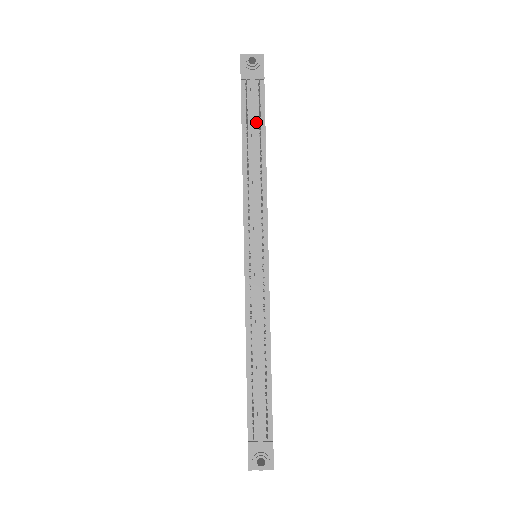
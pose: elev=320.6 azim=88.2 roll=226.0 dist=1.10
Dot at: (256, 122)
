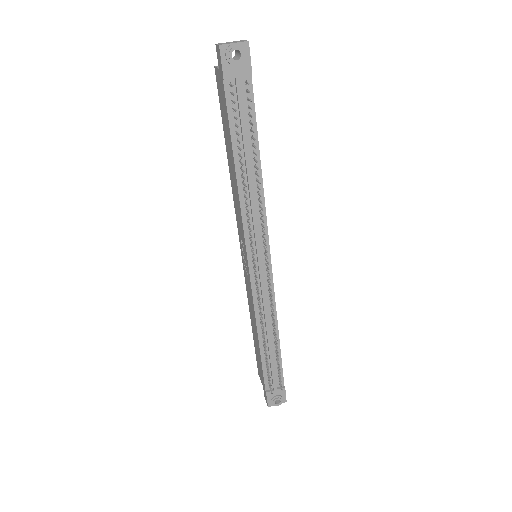
Dot at: (247, 130)
